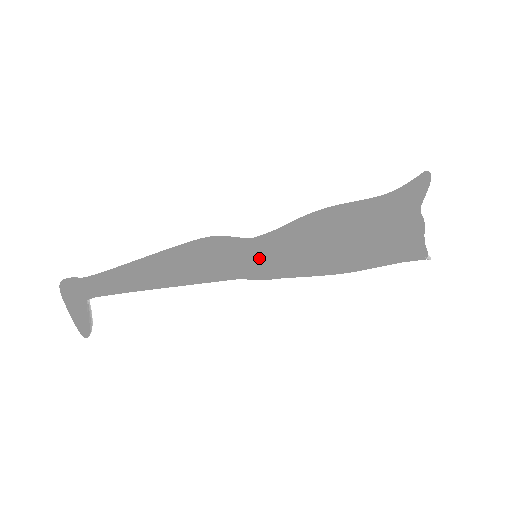
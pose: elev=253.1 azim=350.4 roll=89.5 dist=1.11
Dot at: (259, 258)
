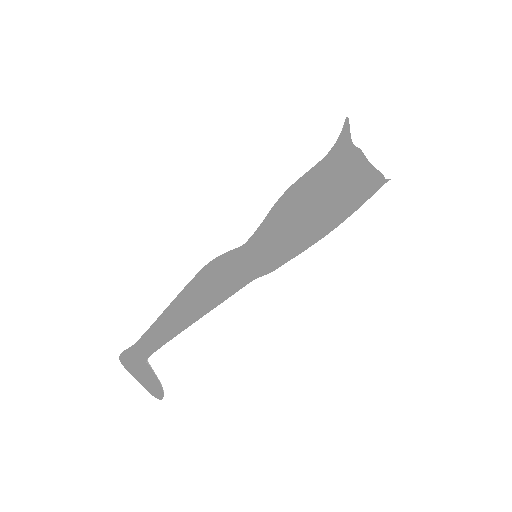
Dot at: (254, 252)
